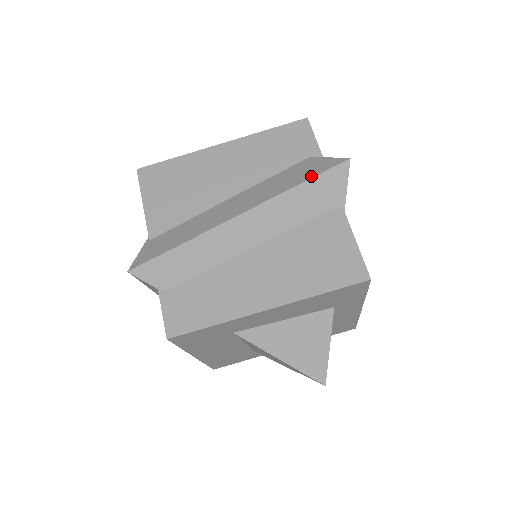
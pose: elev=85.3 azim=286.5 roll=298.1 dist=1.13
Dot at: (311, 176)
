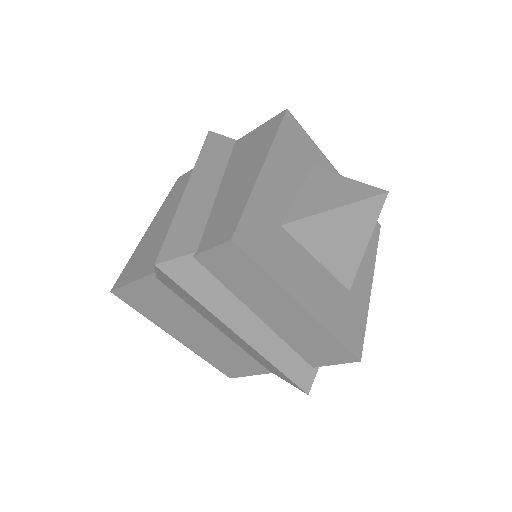
Dot at: (201, 150)
